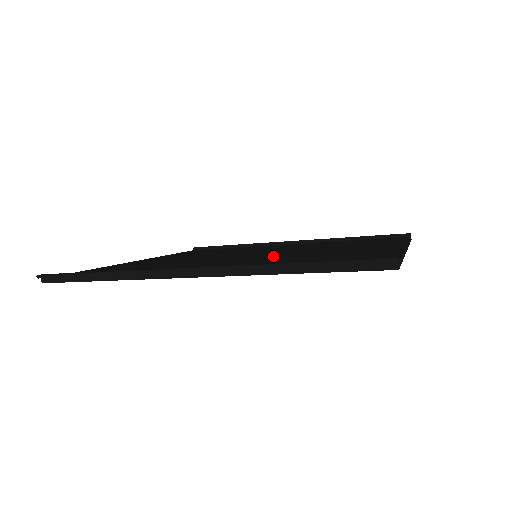
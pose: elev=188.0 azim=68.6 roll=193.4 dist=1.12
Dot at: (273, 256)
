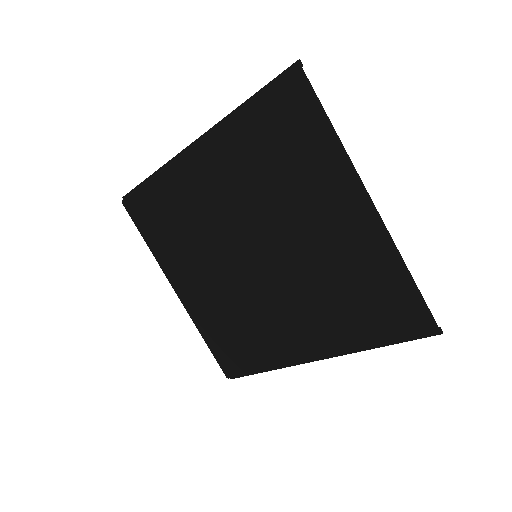
Dot at: (261, 214)
